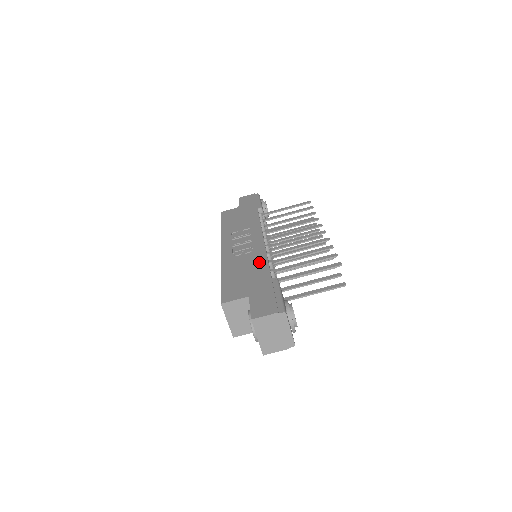
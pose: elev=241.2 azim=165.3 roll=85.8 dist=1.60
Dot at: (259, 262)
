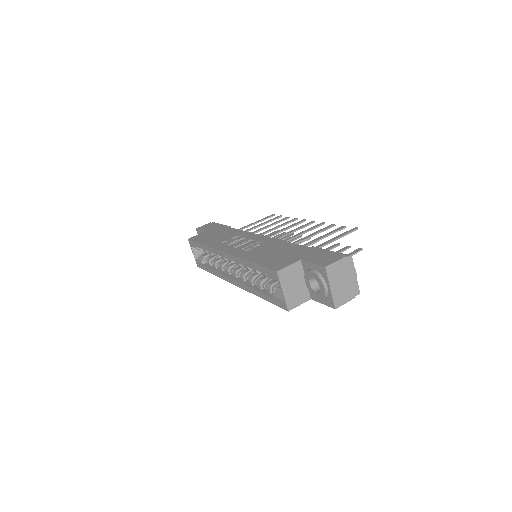
Dot at: (280, 244)
